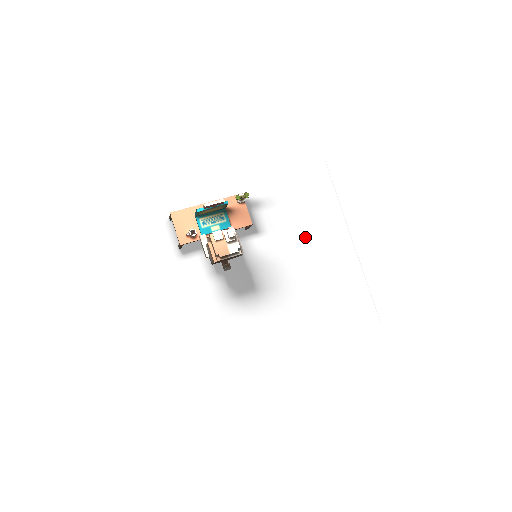
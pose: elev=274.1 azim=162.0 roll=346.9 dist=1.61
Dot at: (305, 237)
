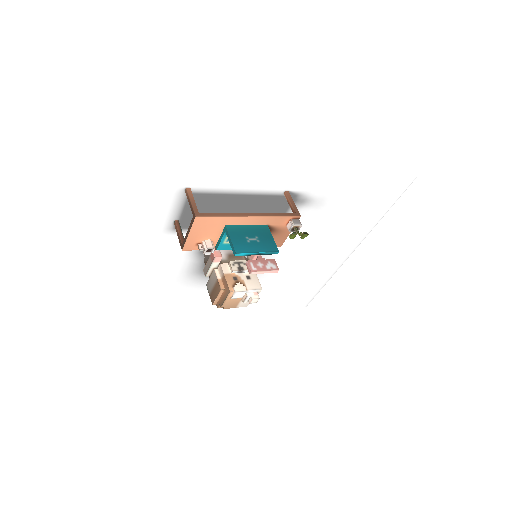
Dot at: (317, 241)
